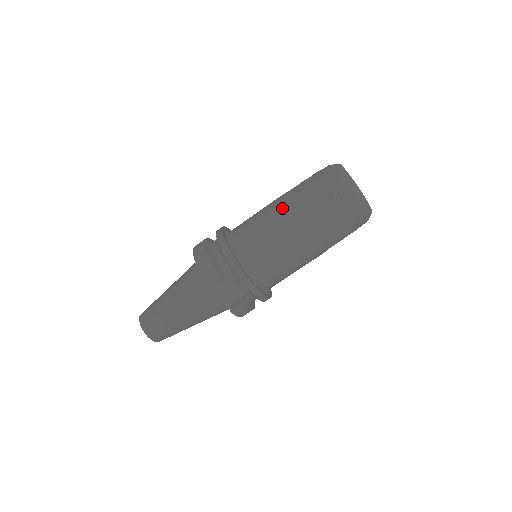
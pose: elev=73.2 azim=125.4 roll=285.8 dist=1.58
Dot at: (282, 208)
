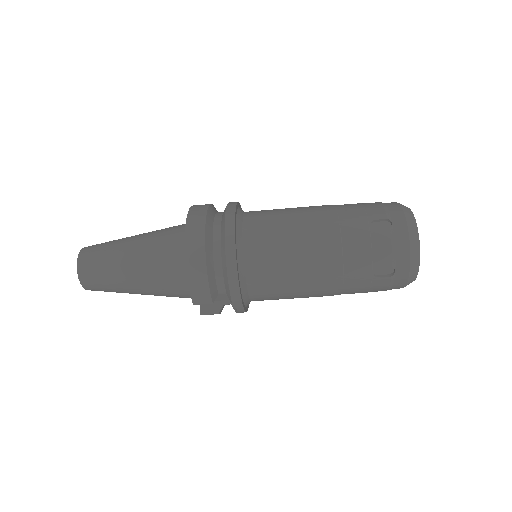
Dot at: (323, 244)
